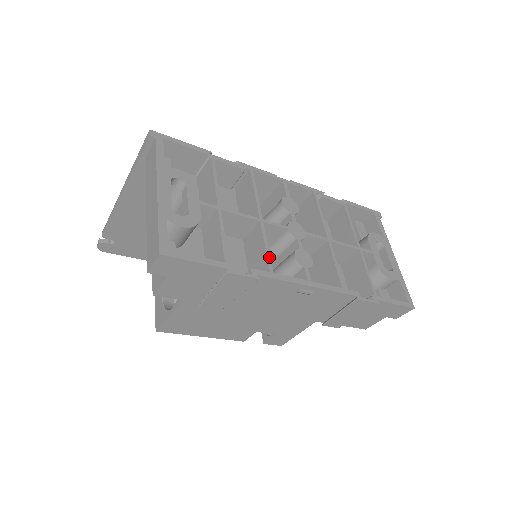
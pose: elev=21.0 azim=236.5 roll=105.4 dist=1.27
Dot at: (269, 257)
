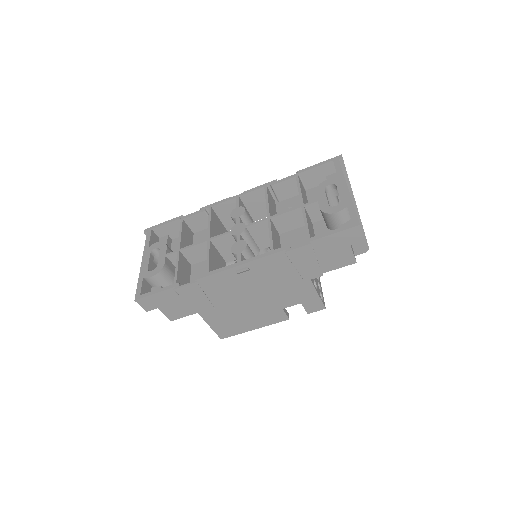
Dot at: (208, 263)
